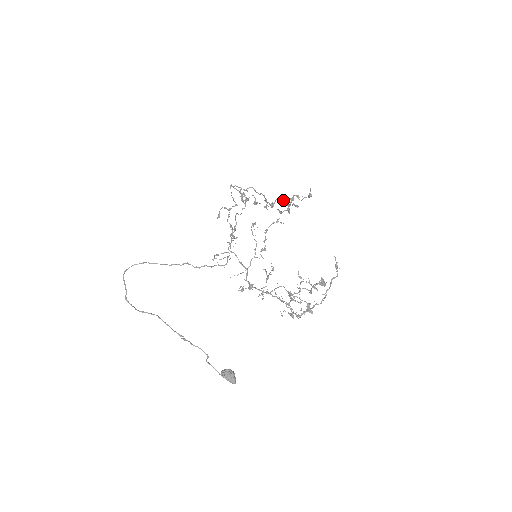
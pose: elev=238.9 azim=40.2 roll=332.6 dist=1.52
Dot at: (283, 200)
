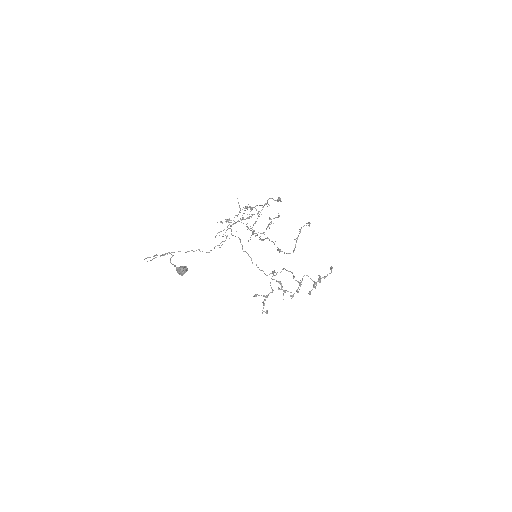
Dot at: occluded
